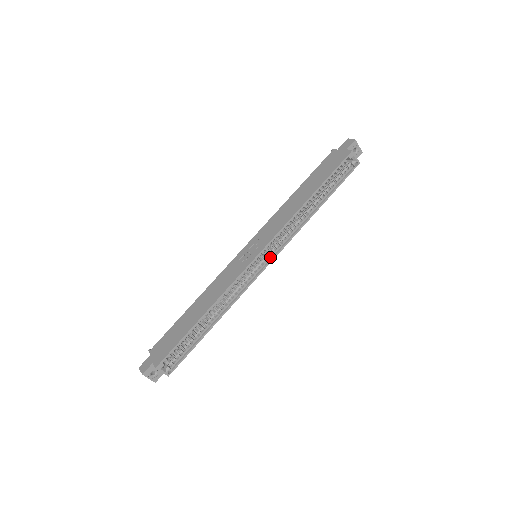
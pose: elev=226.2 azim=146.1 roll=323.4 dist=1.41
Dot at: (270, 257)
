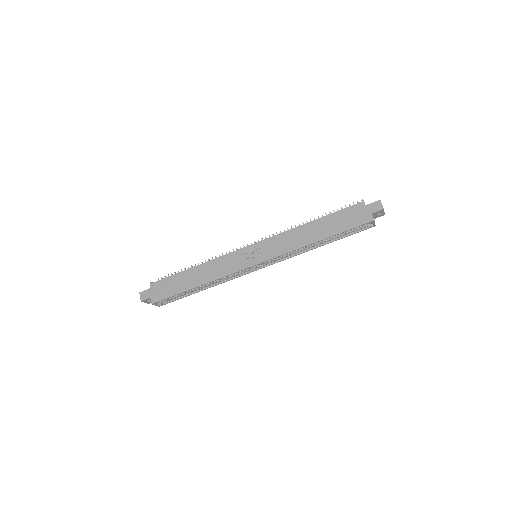
Dot at: (266, 264)
